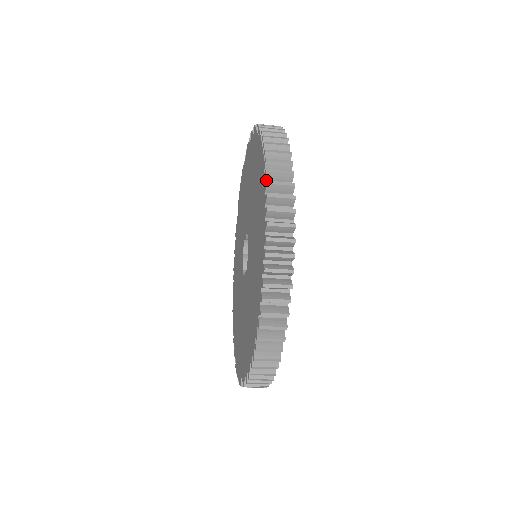
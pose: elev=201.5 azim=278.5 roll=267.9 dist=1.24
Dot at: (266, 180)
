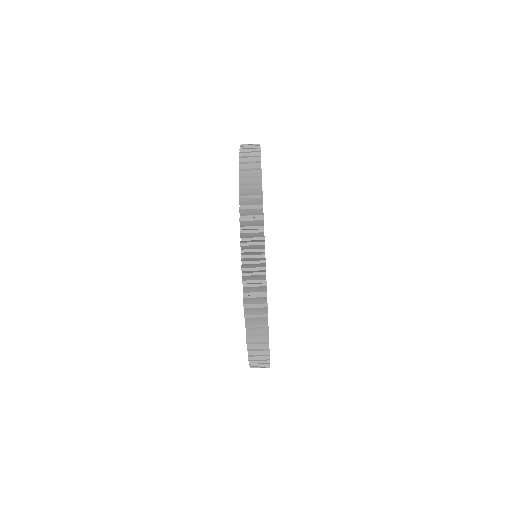
Dot at: occluded
